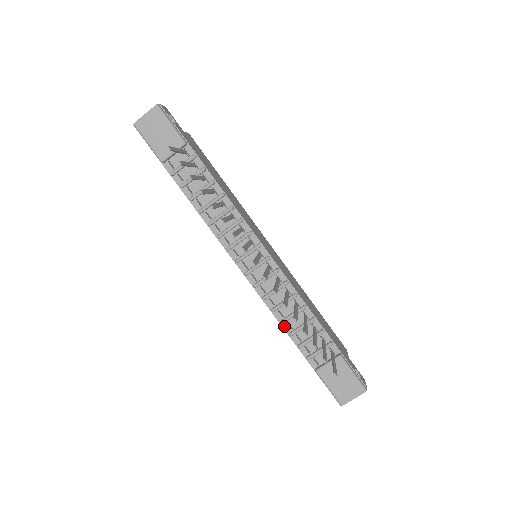
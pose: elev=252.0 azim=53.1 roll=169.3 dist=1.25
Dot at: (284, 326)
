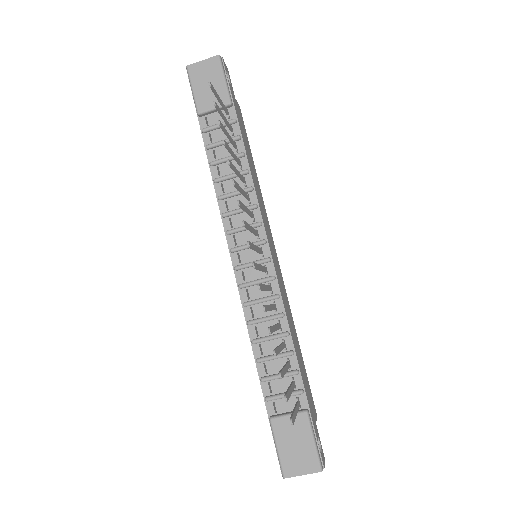
Dot at: (254, 347)
